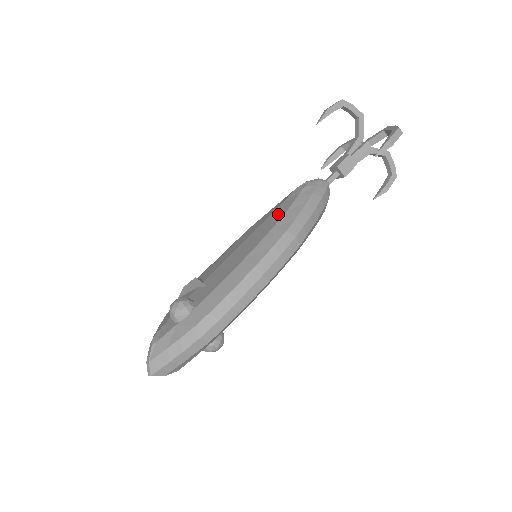
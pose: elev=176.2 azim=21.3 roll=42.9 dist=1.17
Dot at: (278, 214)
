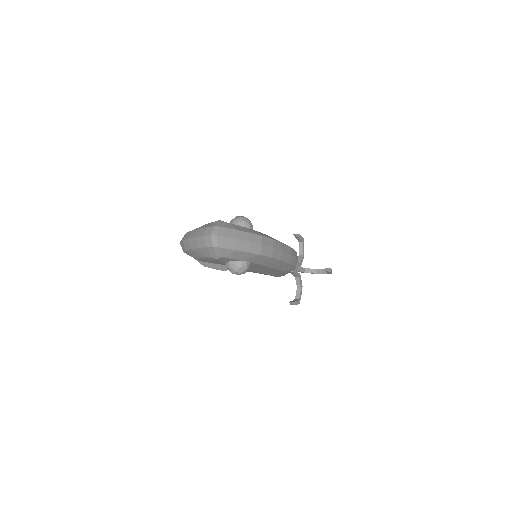
Dot at: occluded
